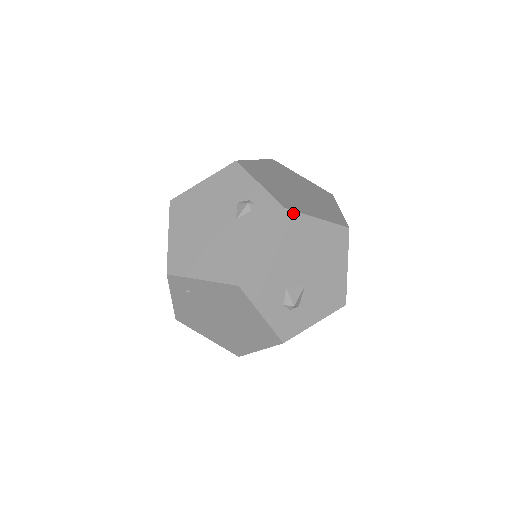
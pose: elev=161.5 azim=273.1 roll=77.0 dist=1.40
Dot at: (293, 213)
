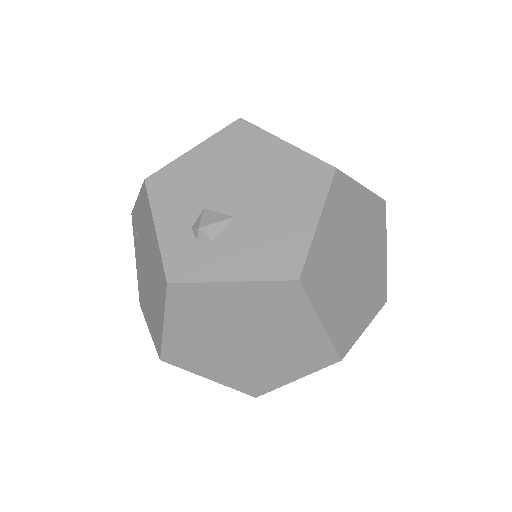
Dot at: (250, 126)
